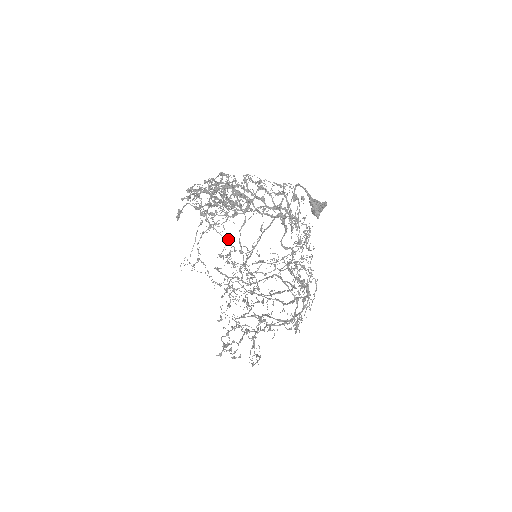
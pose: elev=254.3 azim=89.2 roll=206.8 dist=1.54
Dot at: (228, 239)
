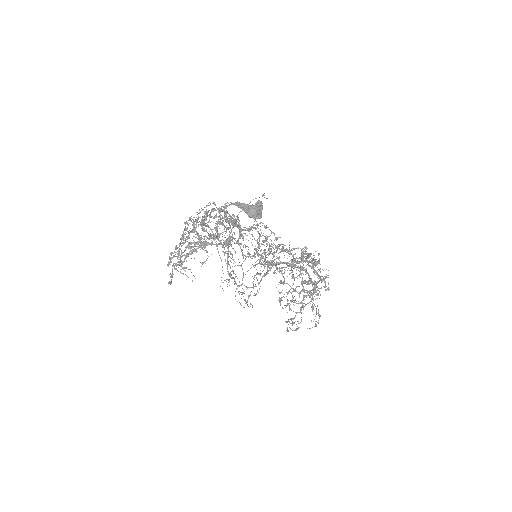
Dot at: occluded
